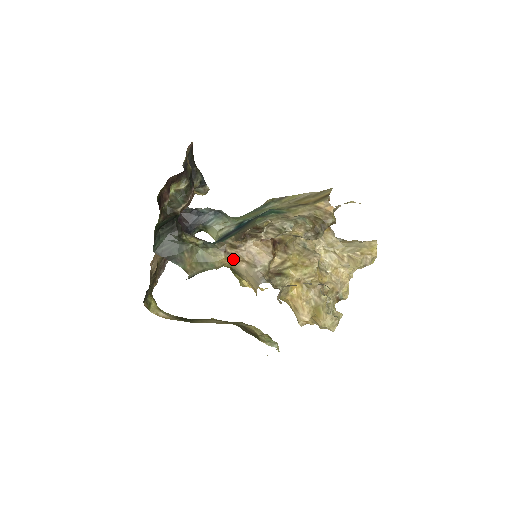
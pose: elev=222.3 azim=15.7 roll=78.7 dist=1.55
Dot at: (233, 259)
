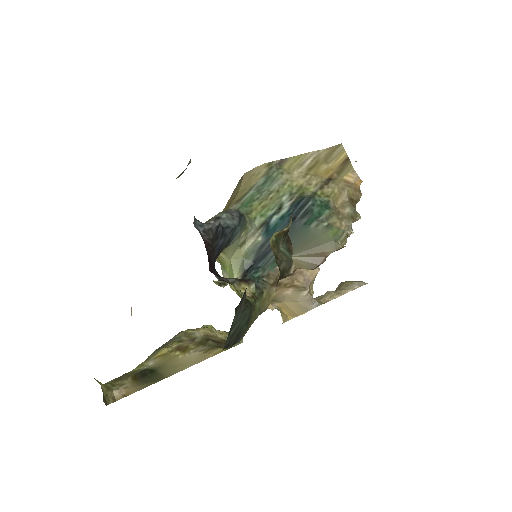
Dot at: (278, 289)
